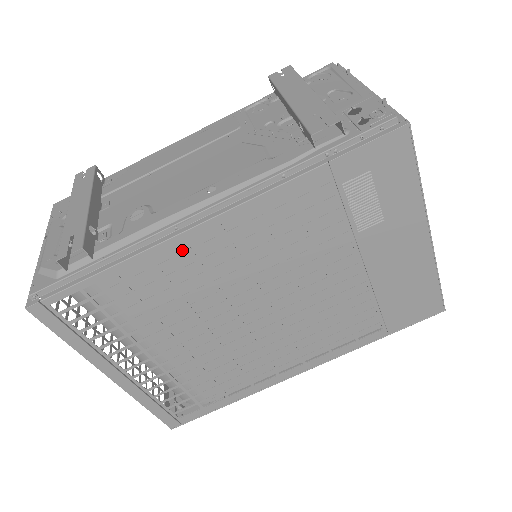
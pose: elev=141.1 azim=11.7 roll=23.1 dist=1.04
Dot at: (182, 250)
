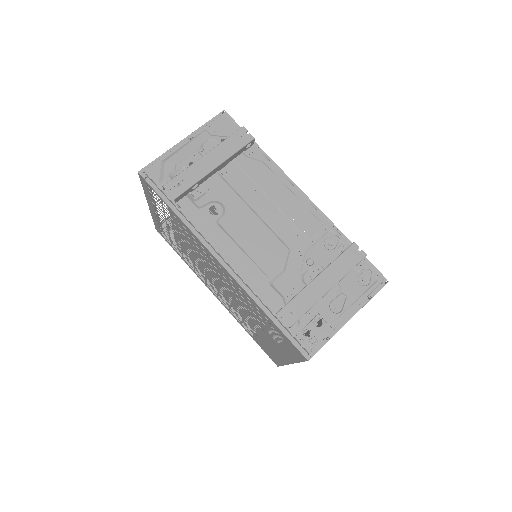
Dot at: occluded
